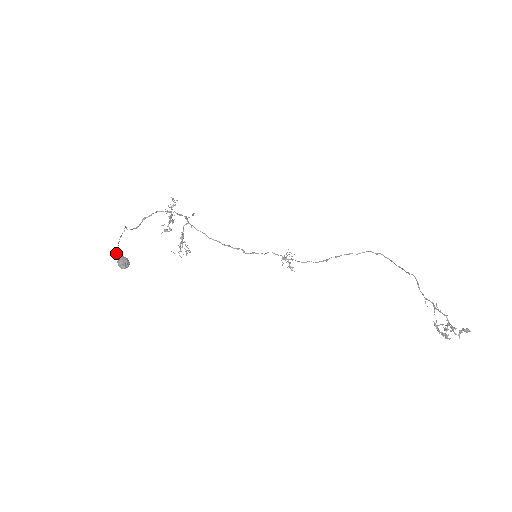
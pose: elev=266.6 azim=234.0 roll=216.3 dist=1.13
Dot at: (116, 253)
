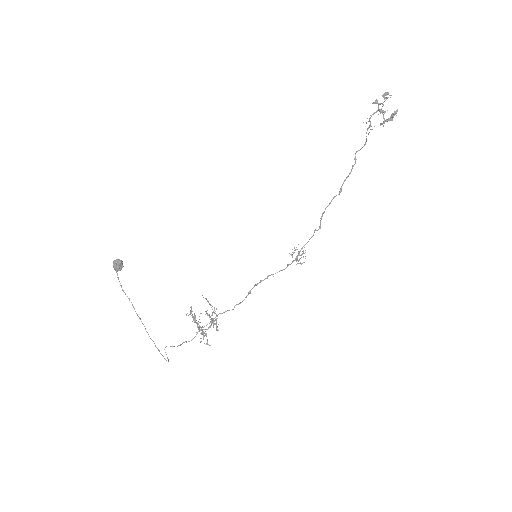
Dot at: occluded
